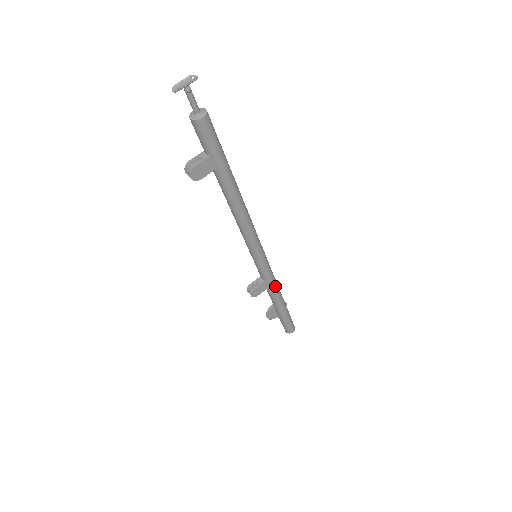
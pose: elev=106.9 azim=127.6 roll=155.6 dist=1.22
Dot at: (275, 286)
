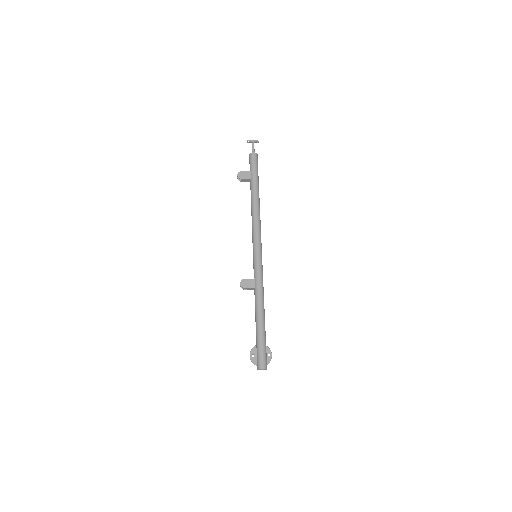
Dot at: (260, 289)
